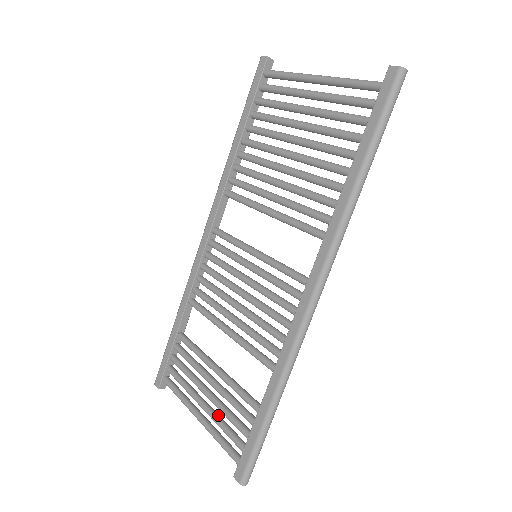
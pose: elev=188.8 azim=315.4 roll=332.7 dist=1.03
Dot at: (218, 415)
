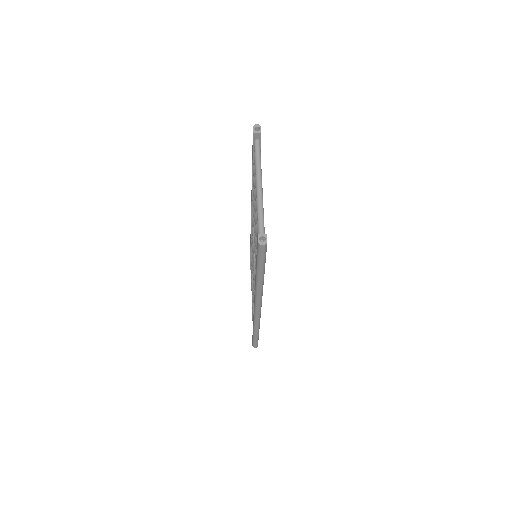
Dot at: occluded
